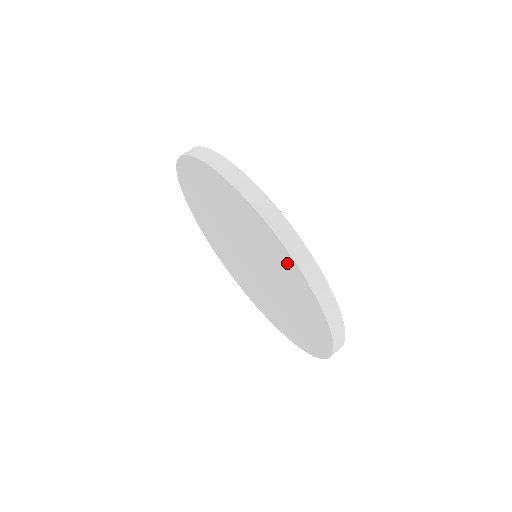
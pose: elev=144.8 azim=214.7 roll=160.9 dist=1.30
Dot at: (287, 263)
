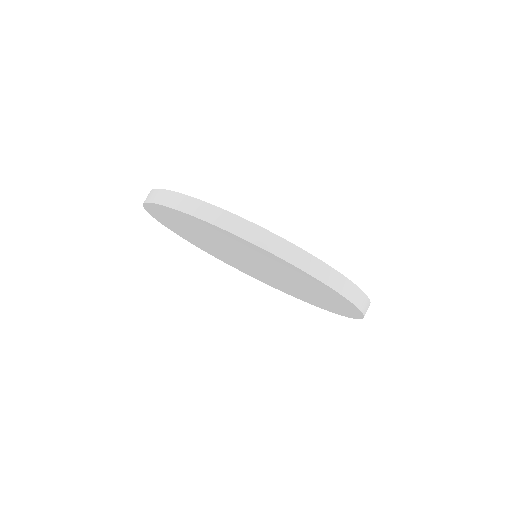
Dot at: (317, 284)
